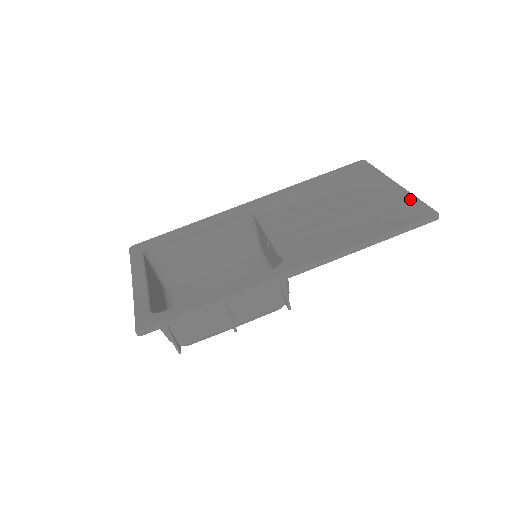
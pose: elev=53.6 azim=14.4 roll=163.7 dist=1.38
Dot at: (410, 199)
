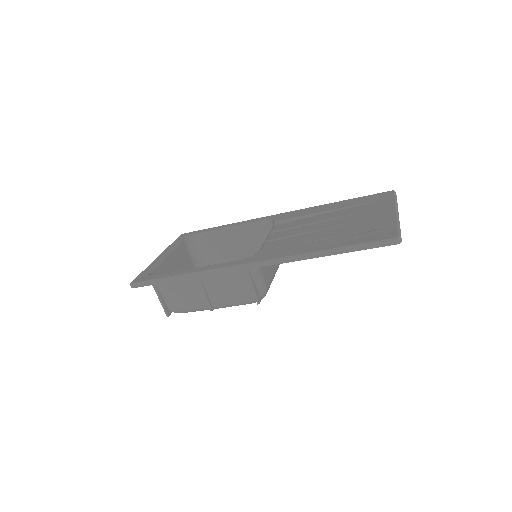
Dot at: (390, 224)
